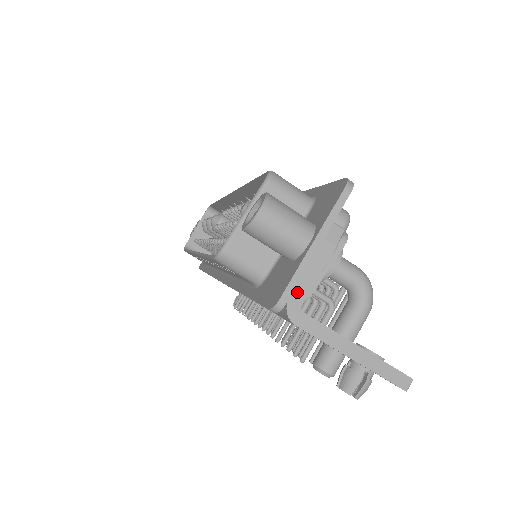
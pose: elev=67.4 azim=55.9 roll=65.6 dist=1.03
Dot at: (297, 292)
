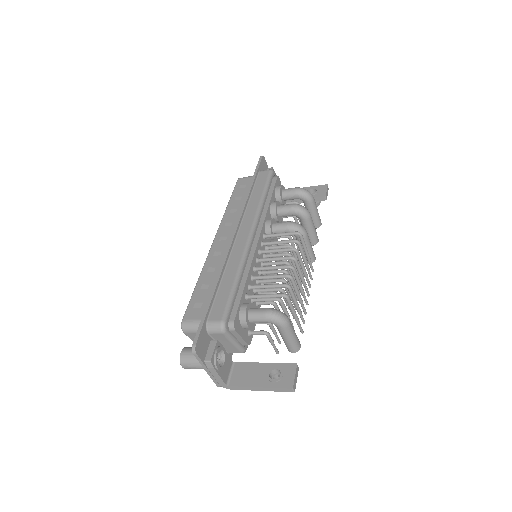
Dot at: (220, 383)
